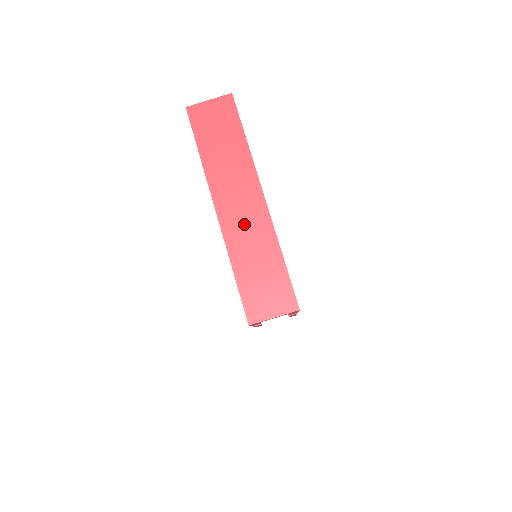
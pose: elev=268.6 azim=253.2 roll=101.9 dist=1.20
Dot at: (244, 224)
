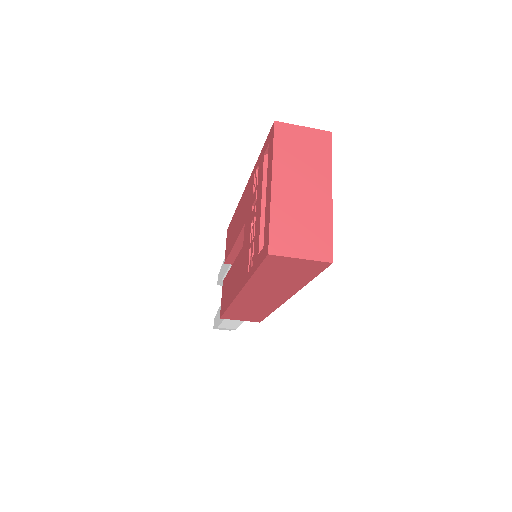
Dot at: (256, 302)
